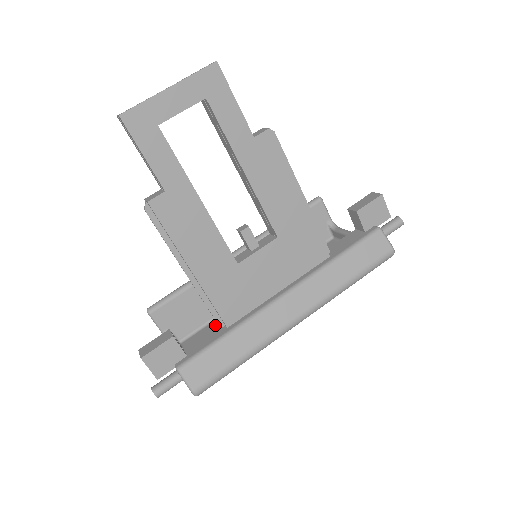
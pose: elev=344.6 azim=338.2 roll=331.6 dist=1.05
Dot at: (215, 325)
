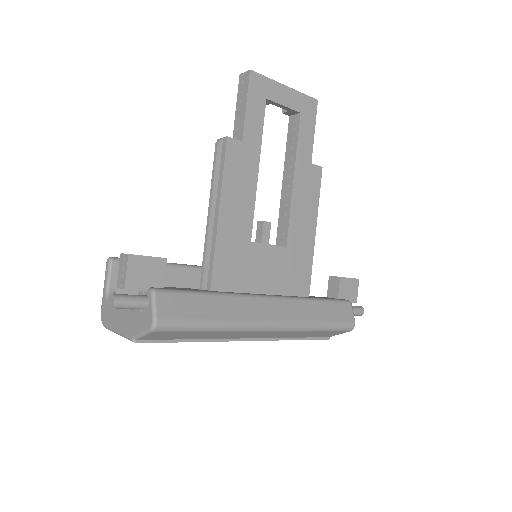
Dot at: occluded
